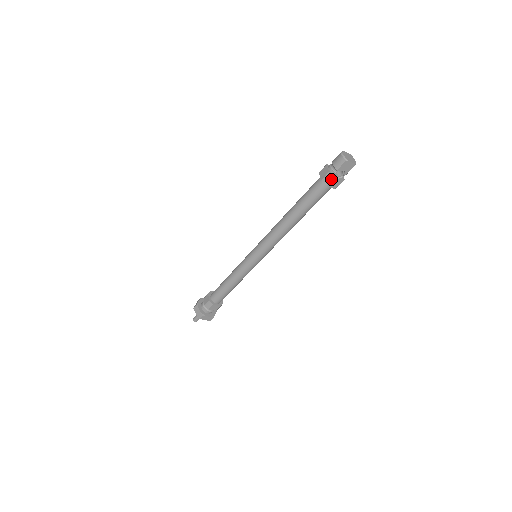
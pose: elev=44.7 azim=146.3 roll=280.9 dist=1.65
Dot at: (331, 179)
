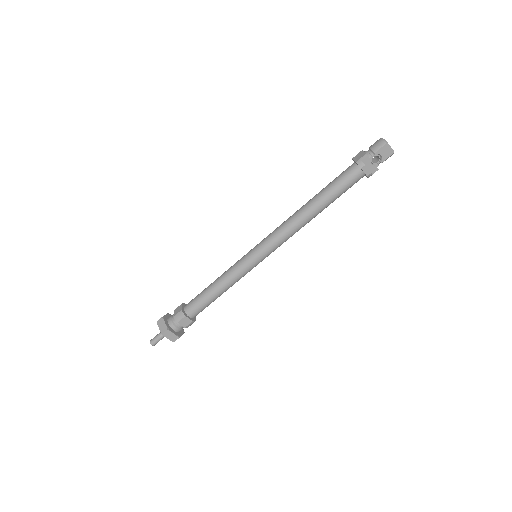
Dot at: (366, 163)
